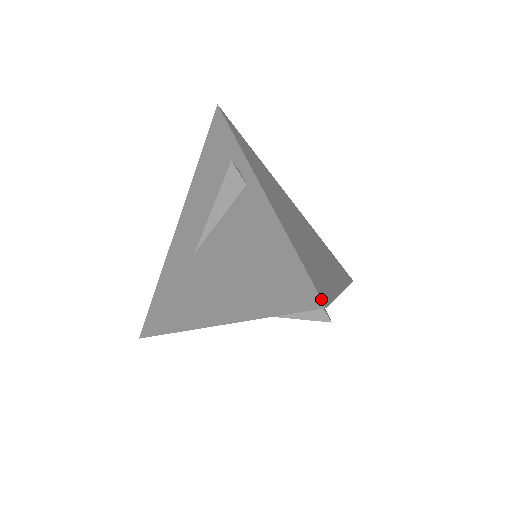
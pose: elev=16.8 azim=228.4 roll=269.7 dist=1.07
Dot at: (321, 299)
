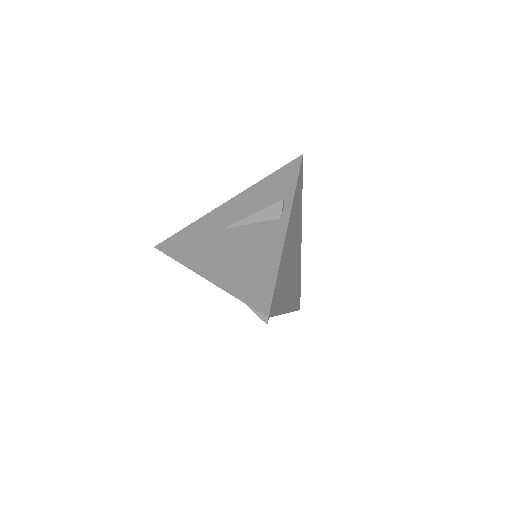
Dot at: (269, 312)
